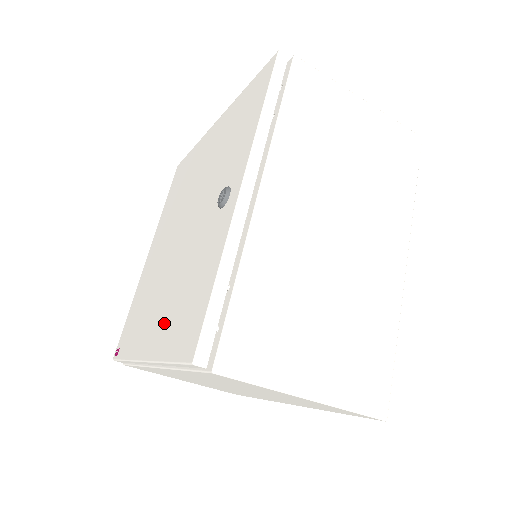
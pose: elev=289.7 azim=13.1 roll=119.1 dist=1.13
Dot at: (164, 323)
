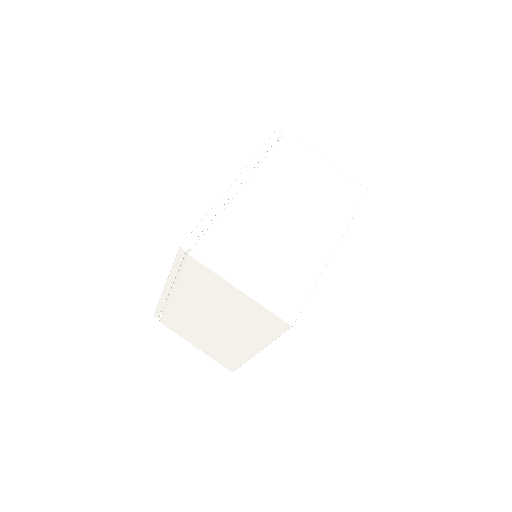
Dot at: occluded
